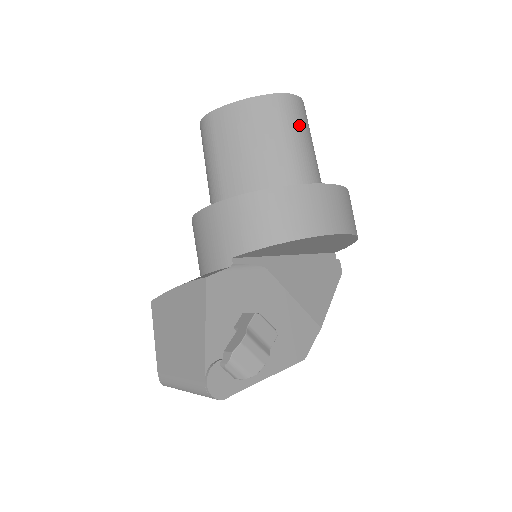
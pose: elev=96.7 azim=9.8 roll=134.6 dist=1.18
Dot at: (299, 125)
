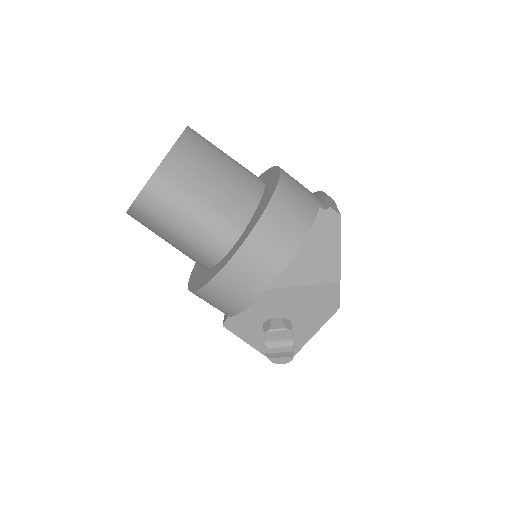
Dot at: (168, 215)
